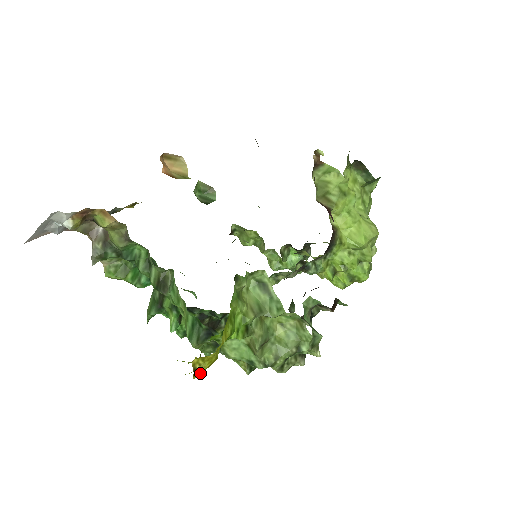
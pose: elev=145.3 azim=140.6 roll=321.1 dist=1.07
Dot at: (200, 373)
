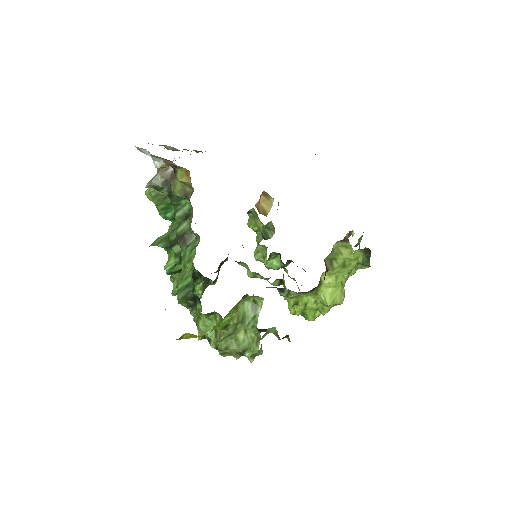
Dot at: occluded
